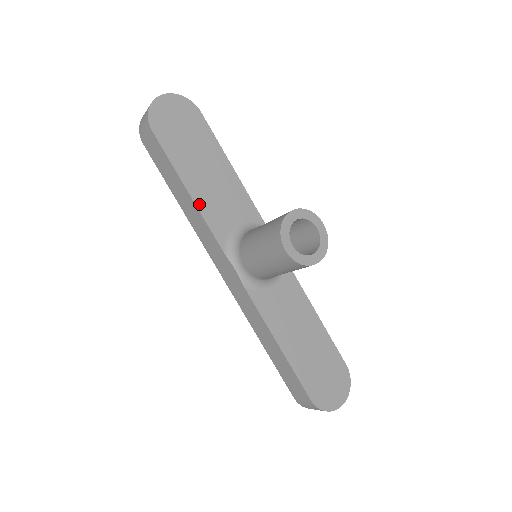
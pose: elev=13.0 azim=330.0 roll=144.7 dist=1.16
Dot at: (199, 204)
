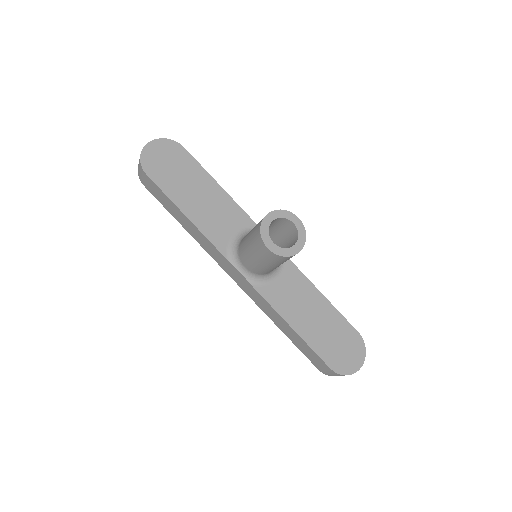
Dot at: (198, 224)
